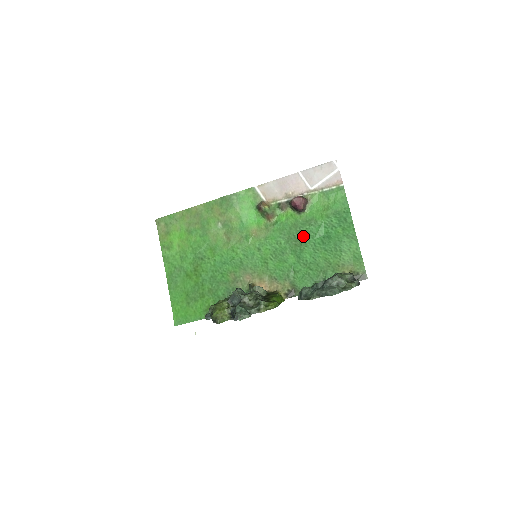
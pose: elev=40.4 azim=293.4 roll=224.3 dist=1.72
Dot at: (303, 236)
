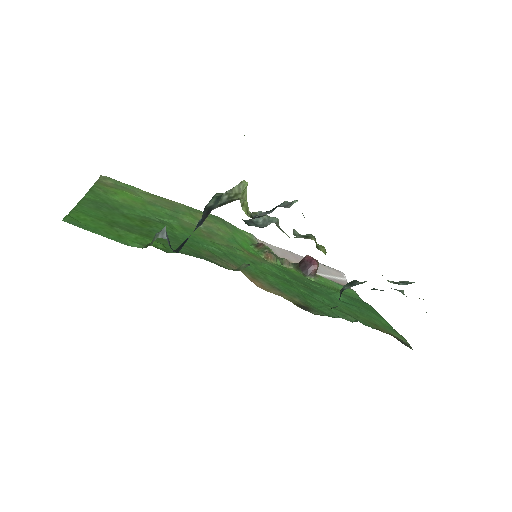
Dot at: (314, 287)
